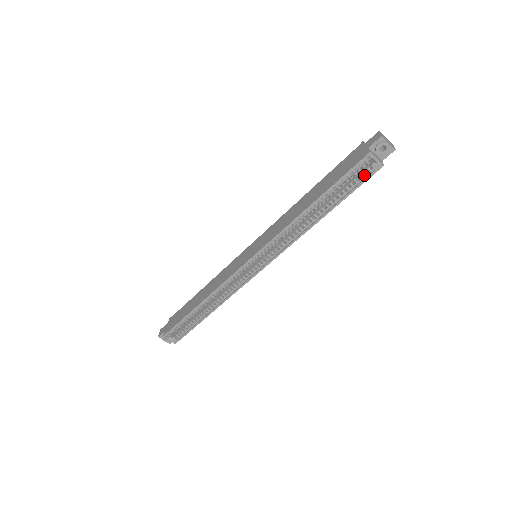
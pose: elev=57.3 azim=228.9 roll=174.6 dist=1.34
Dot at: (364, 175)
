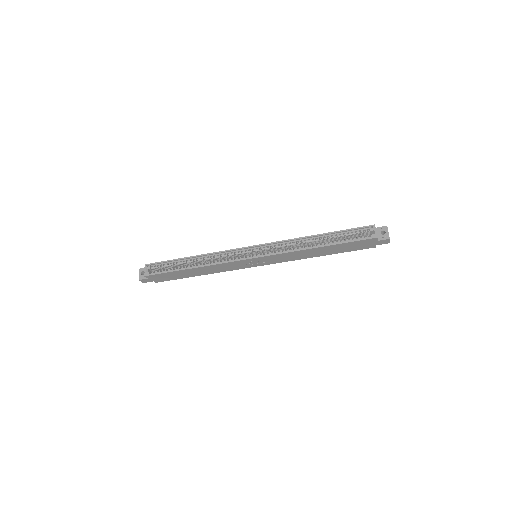
Dot at: (362, 238)
